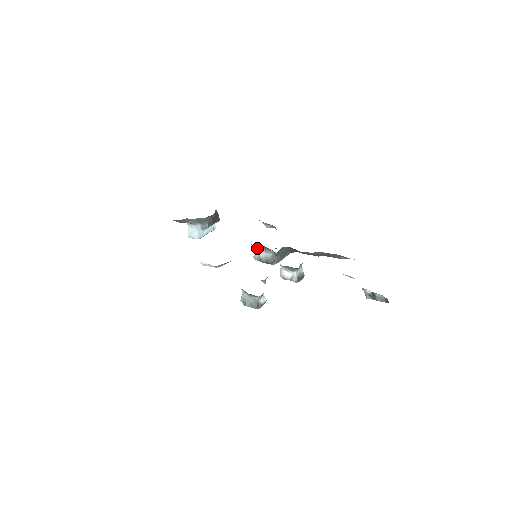
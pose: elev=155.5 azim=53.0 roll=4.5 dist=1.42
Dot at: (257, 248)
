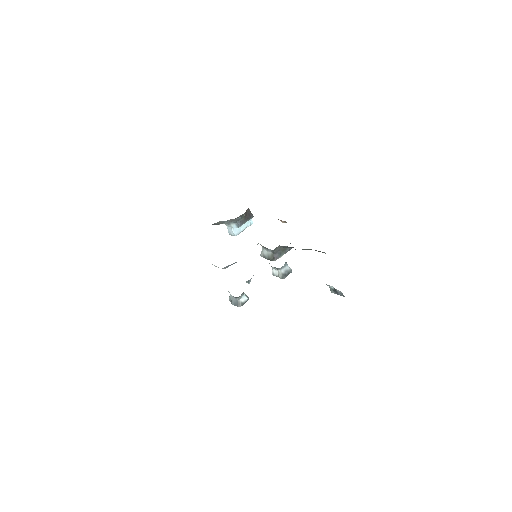
Dot at: (262, 247)
